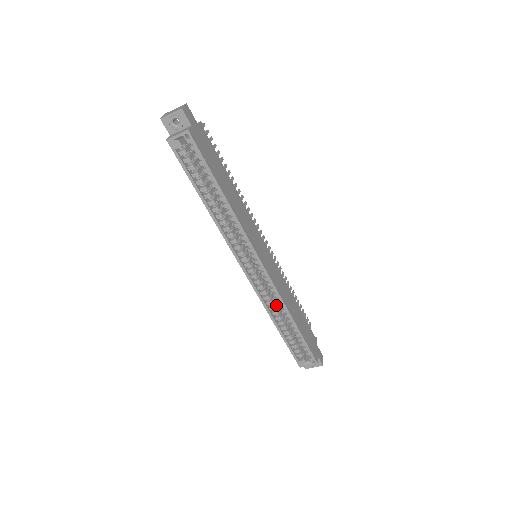
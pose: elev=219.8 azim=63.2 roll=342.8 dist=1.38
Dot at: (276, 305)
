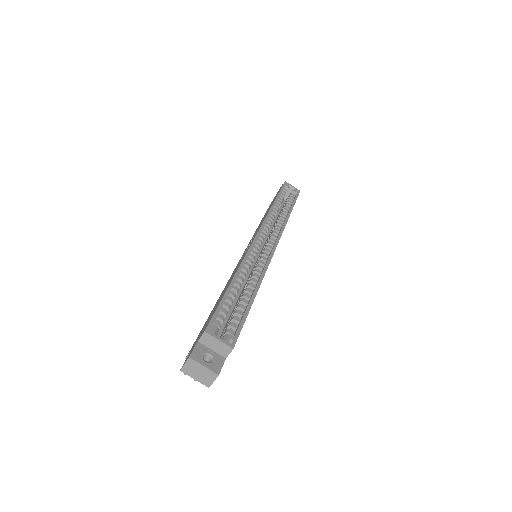
Dot at: occluded
